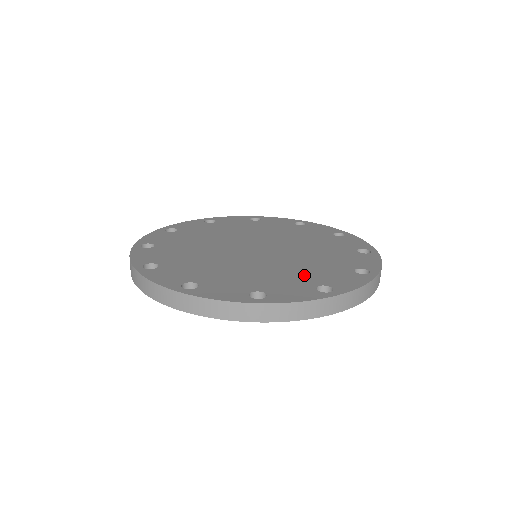
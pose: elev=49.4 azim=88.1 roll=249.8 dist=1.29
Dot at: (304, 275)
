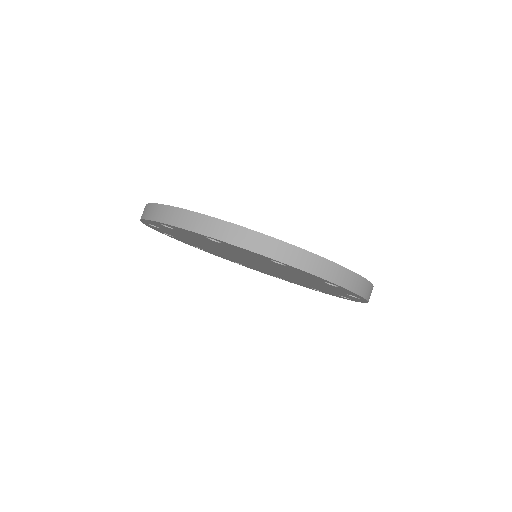
Dot at: occluded
